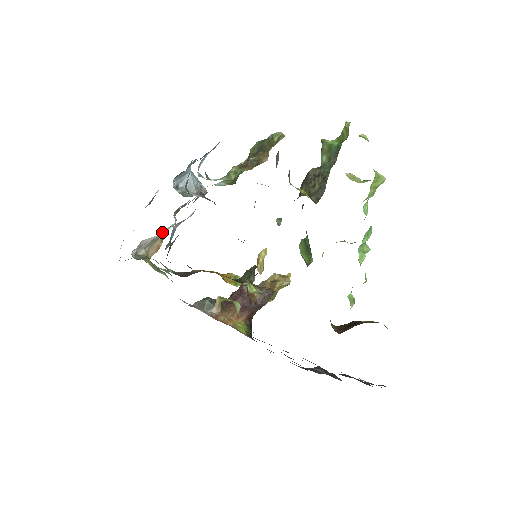
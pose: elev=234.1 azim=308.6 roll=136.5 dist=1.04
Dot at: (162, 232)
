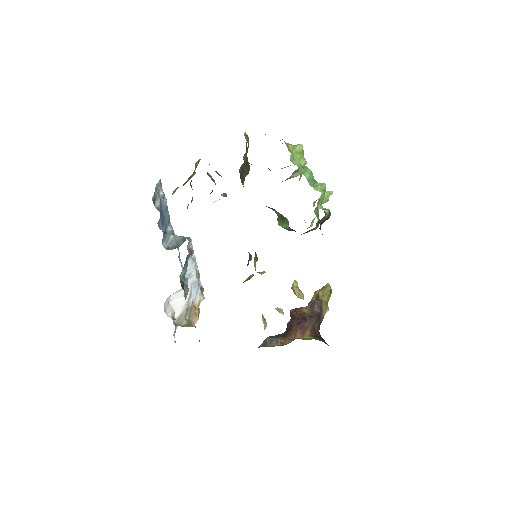
Dot at: (183, 291)
